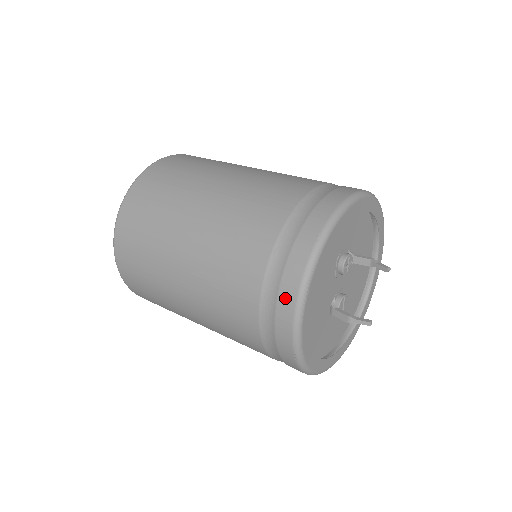
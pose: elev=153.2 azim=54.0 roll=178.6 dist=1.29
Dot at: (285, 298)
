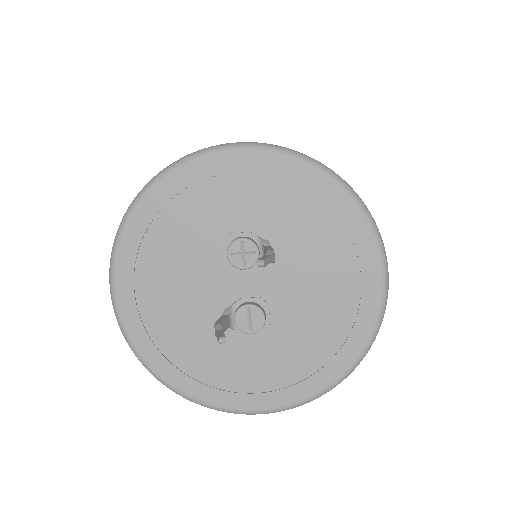
Dot at: occluded
